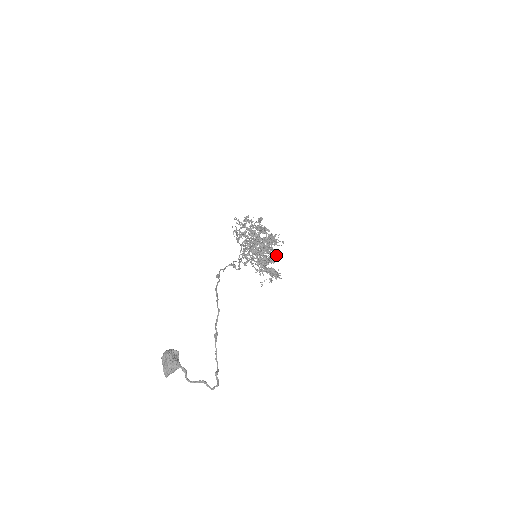
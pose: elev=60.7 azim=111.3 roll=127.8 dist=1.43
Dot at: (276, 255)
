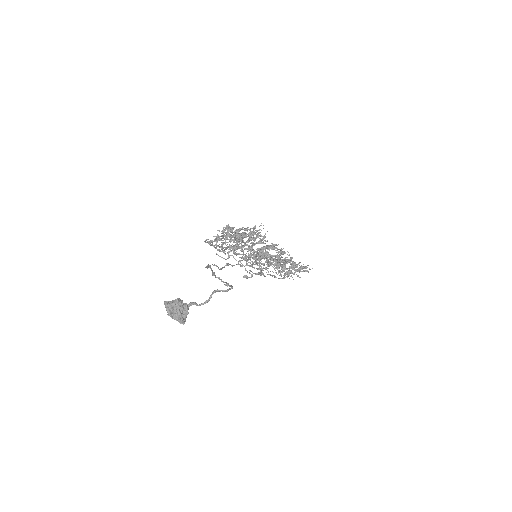
Dot at: (280, 249)
